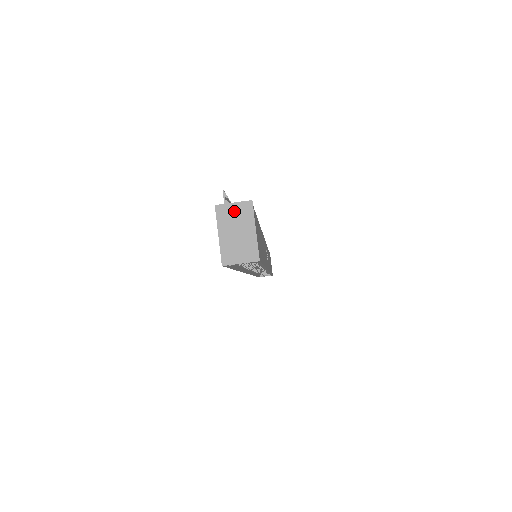
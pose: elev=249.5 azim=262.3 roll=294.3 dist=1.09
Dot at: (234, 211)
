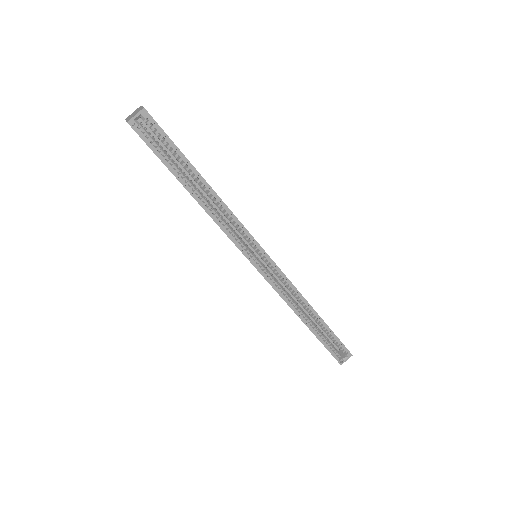
Dot at: (133, 113)
